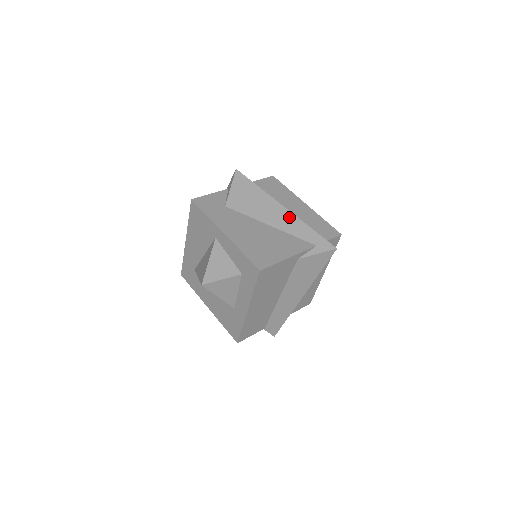
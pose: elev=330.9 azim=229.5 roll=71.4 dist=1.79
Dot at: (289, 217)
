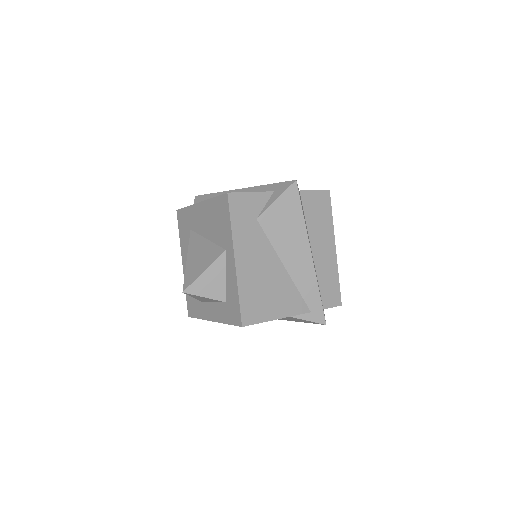
Dot at: (308, 269)
